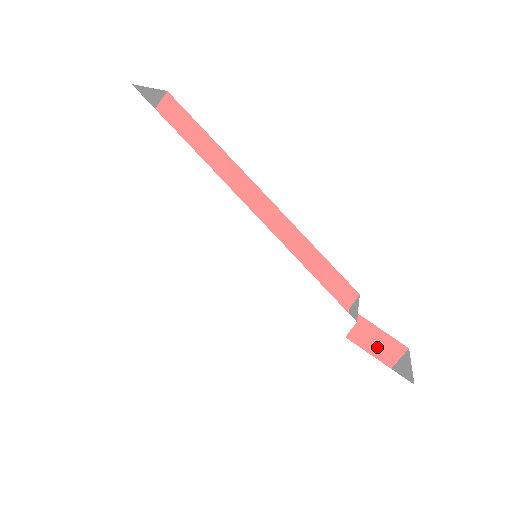
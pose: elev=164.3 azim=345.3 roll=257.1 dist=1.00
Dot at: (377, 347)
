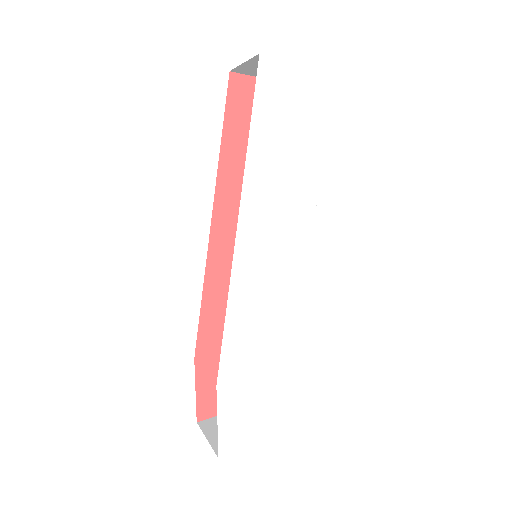
Dot at: occluded
